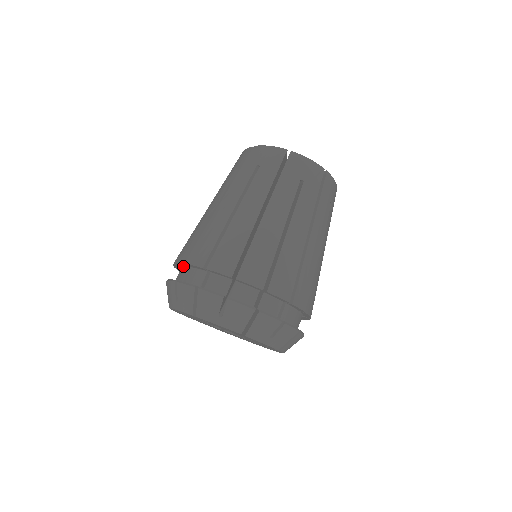
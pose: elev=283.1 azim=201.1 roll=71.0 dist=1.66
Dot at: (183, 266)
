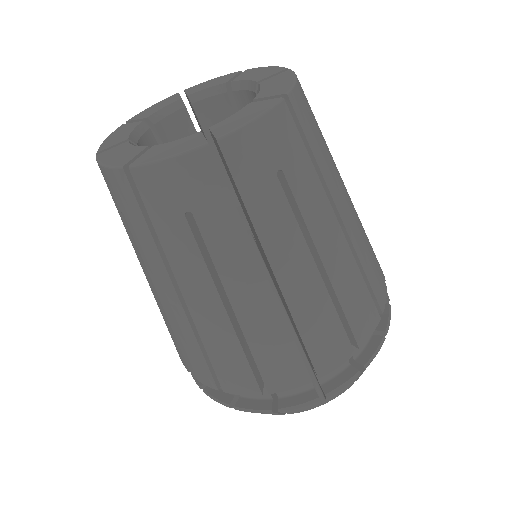
Dot at: occluded
